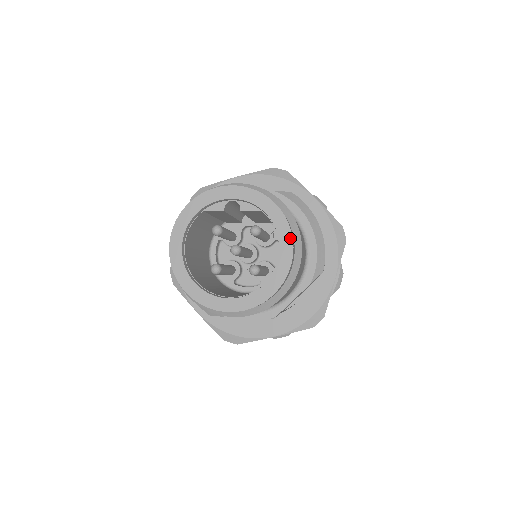
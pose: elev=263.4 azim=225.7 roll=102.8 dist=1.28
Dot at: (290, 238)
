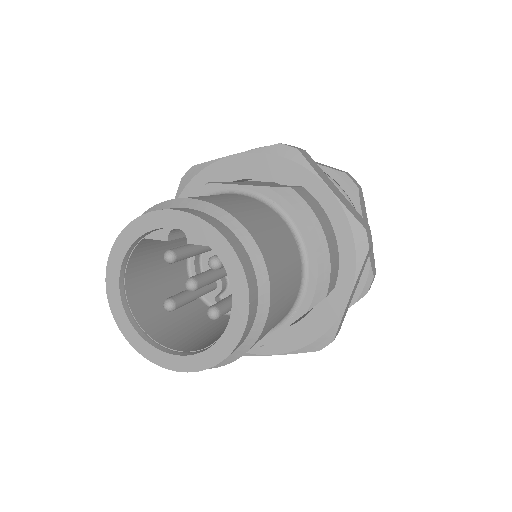
Dot at: (245, 291)
